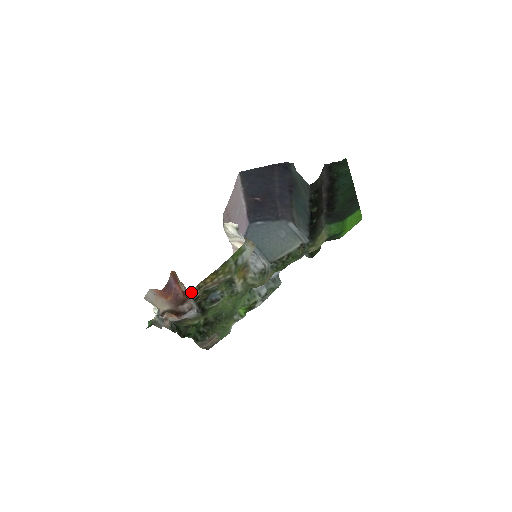
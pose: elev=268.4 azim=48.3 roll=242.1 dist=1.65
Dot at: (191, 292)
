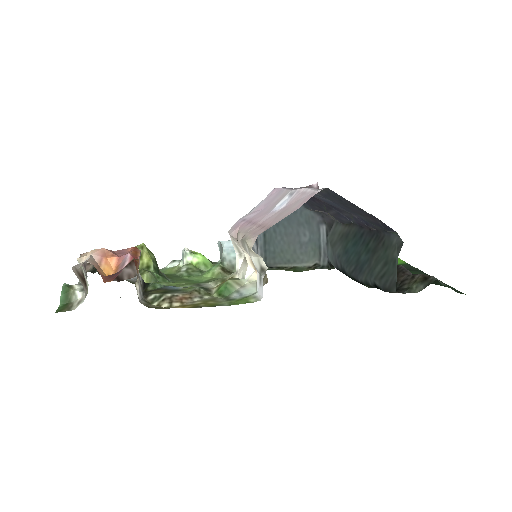
Dot at: (146, 304)
